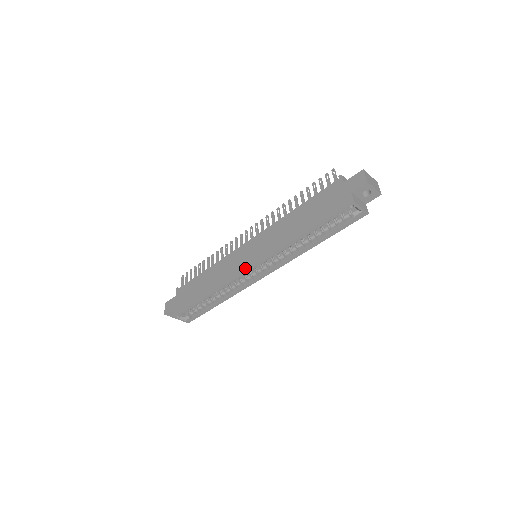
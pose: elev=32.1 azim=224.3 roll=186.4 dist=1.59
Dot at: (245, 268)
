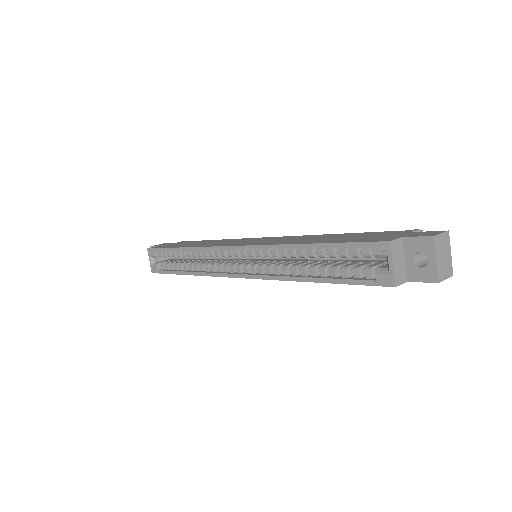
Dot at: (230, 244)
